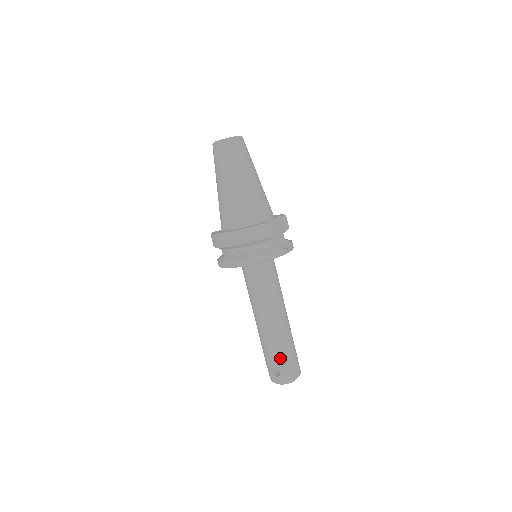
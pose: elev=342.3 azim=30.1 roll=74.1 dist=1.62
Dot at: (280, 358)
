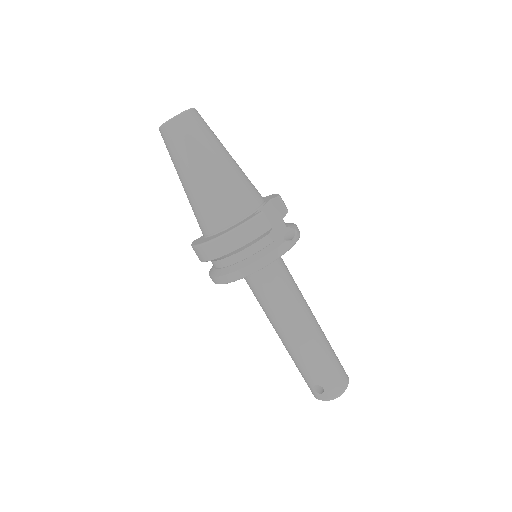
Dot at: (319, 372)
